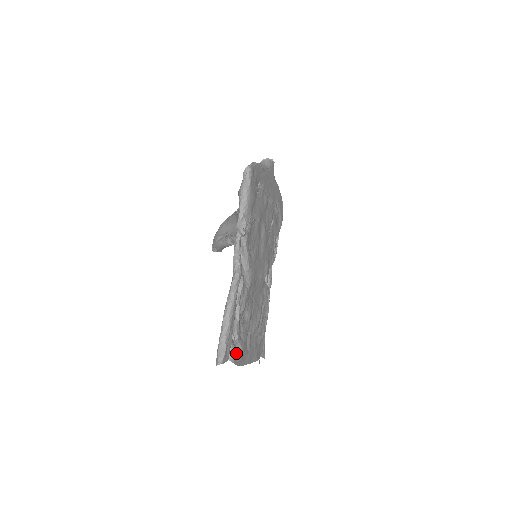
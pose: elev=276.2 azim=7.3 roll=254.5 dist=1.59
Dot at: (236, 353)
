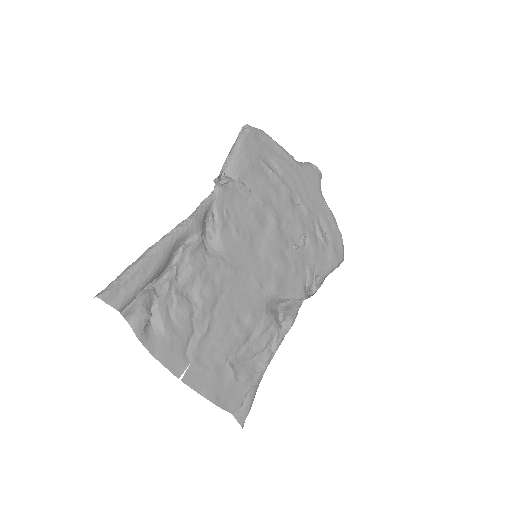
Dot at: (152, 331)
